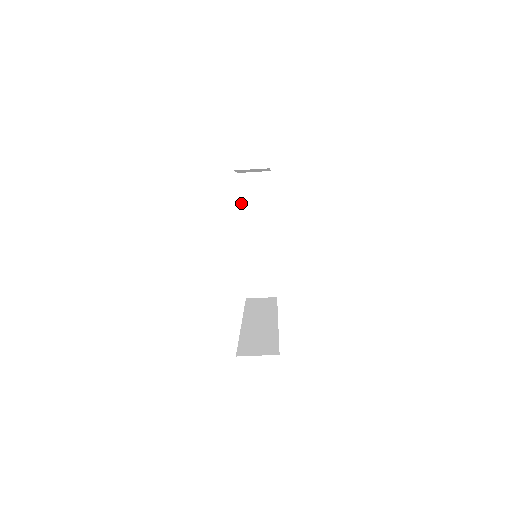
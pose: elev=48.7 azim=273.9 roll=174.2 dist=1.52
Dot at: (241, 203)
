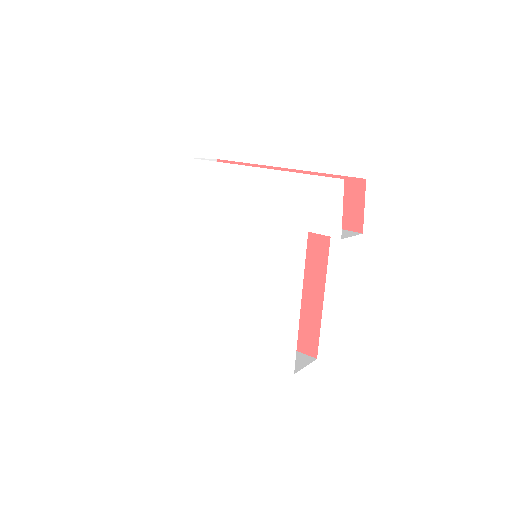
Dot at: occluded
